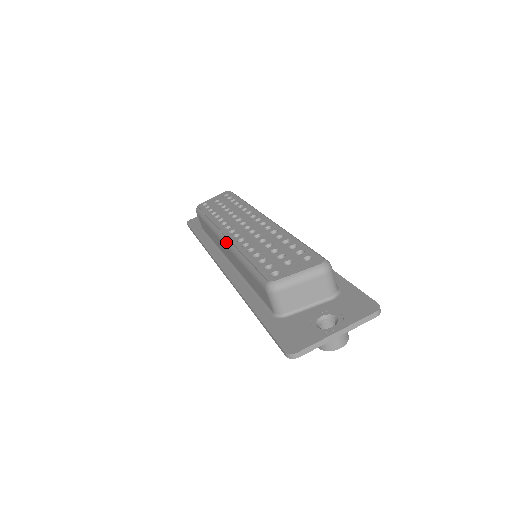
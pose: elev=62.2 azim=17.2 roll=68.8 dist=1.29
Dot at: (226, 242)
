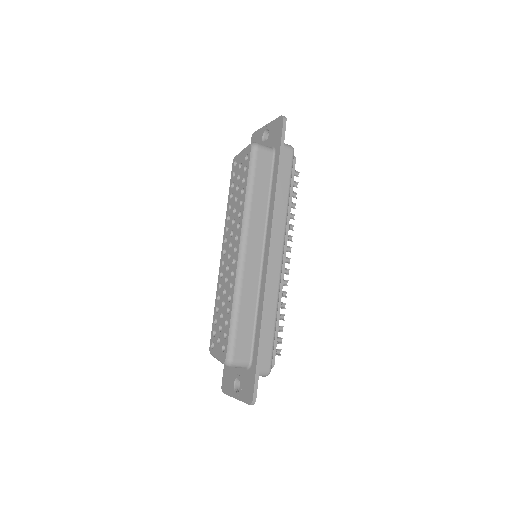
Dot at: occluded
